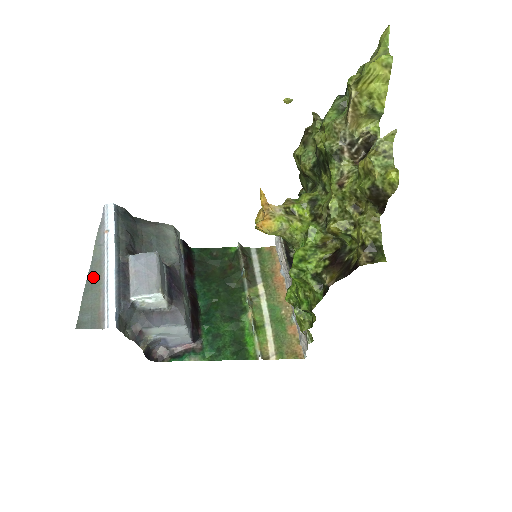
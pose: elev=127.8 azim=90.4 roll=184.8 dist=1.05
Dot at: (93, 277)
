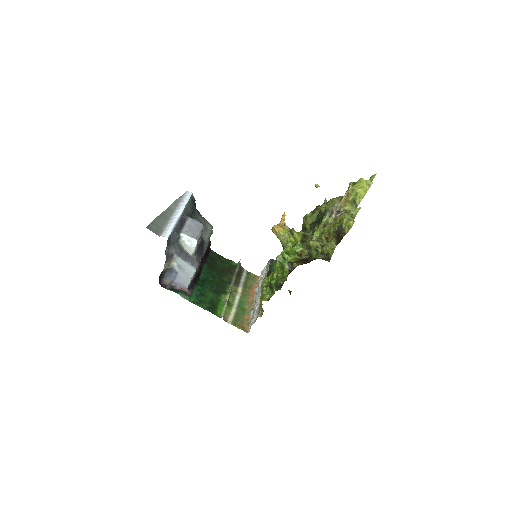
Dot at: (166, 214)
